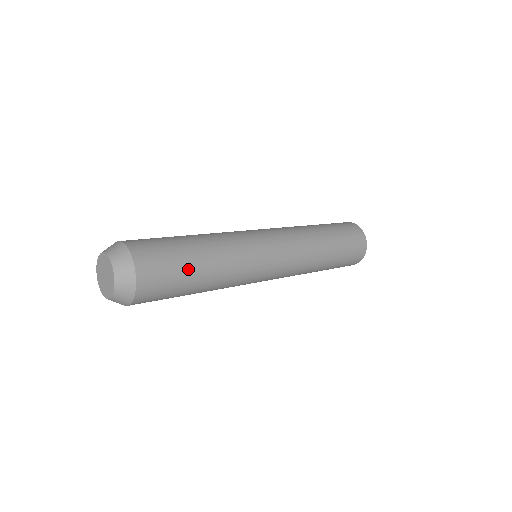
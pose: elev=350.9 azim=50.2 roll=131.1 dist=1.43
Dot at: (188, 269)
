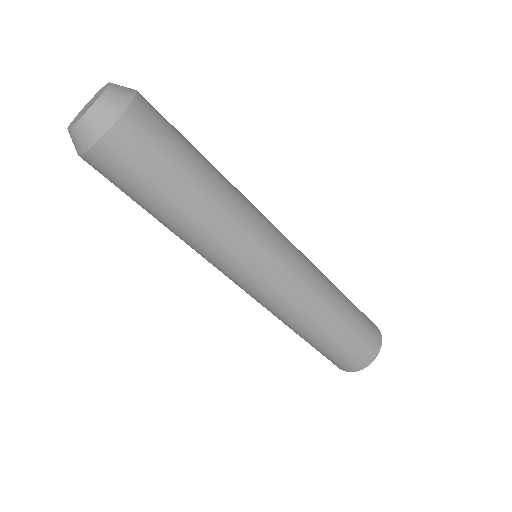
Dot at: (187, 162)
